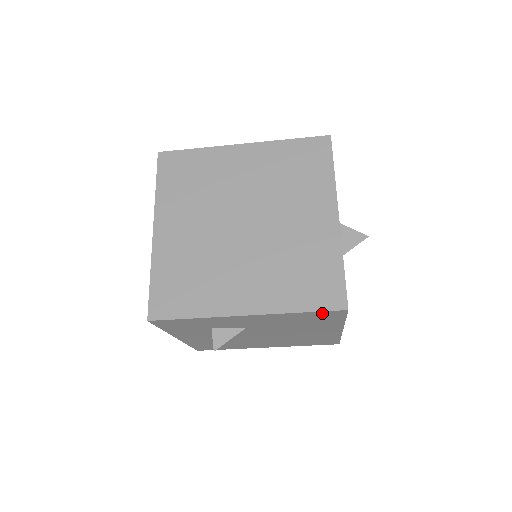
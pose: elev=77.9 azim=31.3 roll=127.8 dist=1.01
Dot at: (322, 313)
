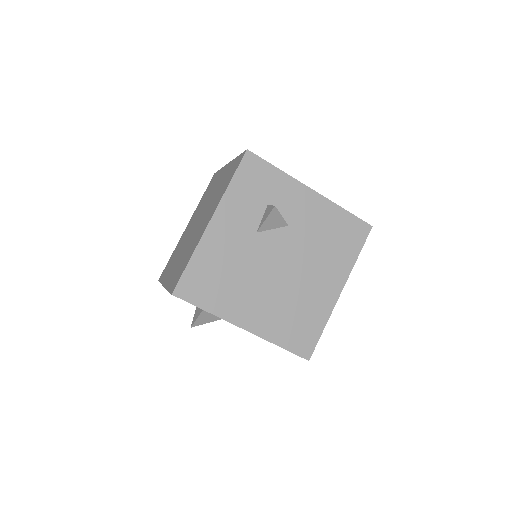
Dot at: (355, 223)
